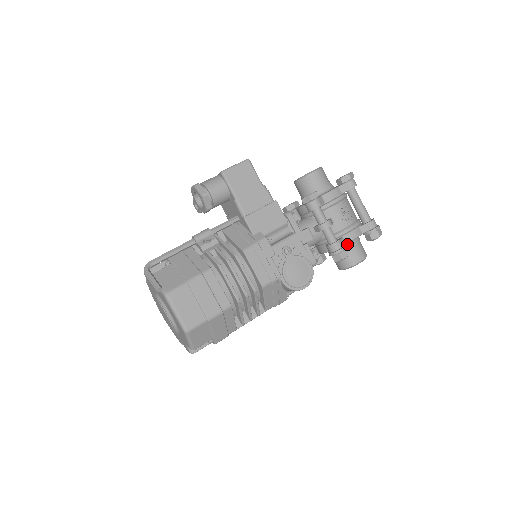
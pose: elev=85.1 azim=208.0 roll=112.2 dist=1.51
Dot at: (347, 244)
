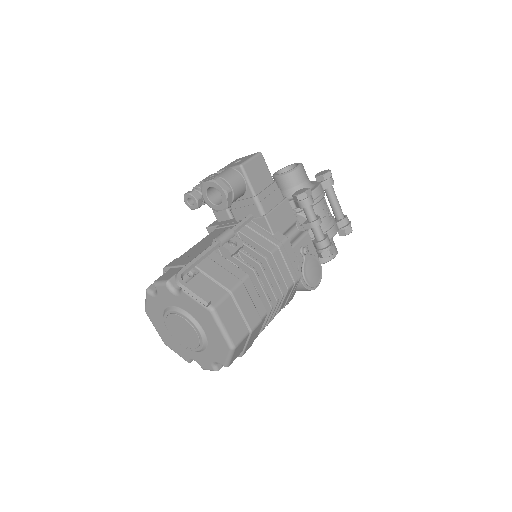
Dot at: occluded
